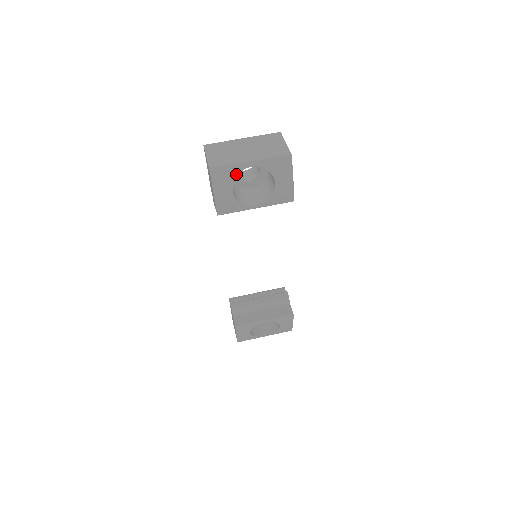
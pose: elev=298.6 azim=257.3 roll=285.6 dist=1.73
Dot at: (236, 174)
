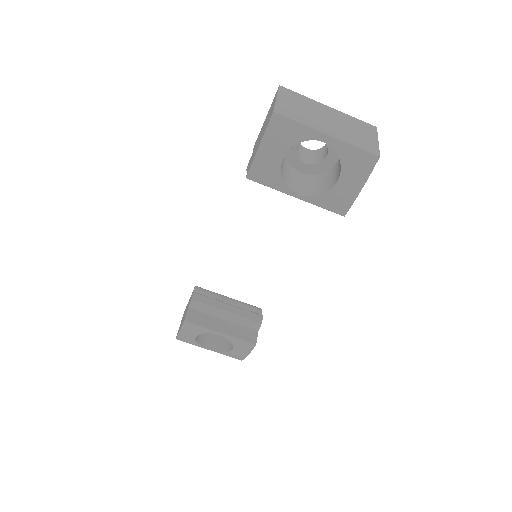
Dot at: (300, 140)
